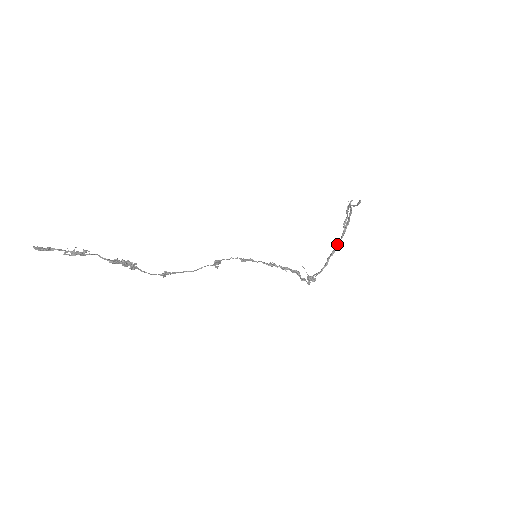
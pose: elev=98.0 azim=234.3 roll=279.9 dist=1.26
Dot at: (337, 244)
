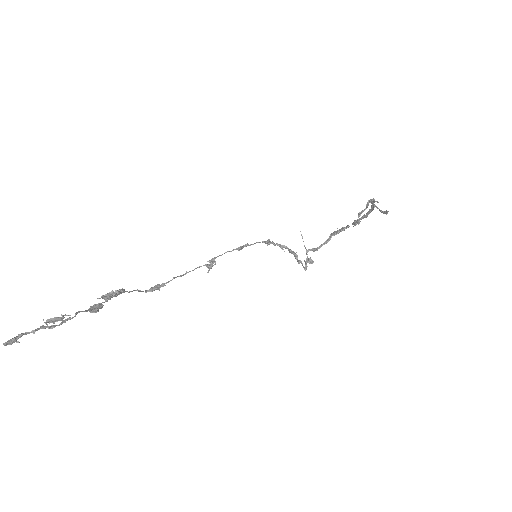
Dot at: (345, 227)
